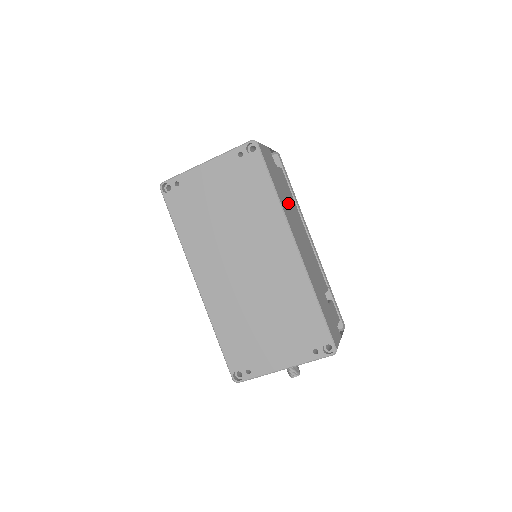
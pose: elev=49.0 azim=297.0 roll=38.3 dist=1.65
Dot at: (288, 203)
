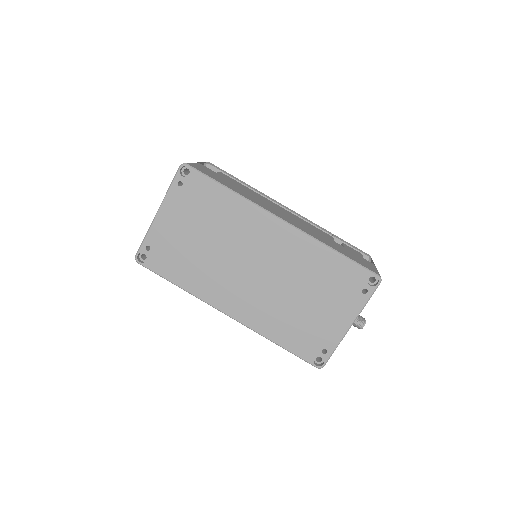
Dot at: (248, 193)
